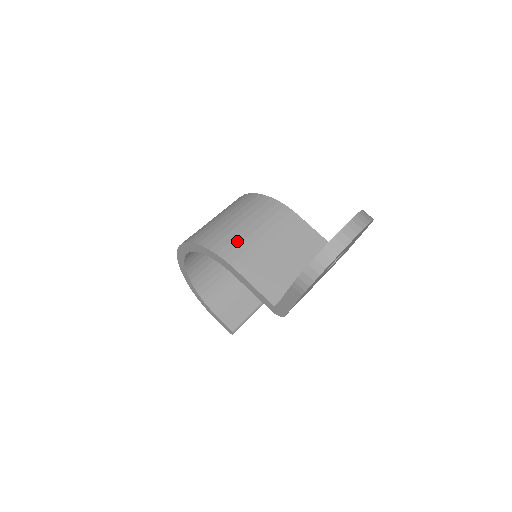
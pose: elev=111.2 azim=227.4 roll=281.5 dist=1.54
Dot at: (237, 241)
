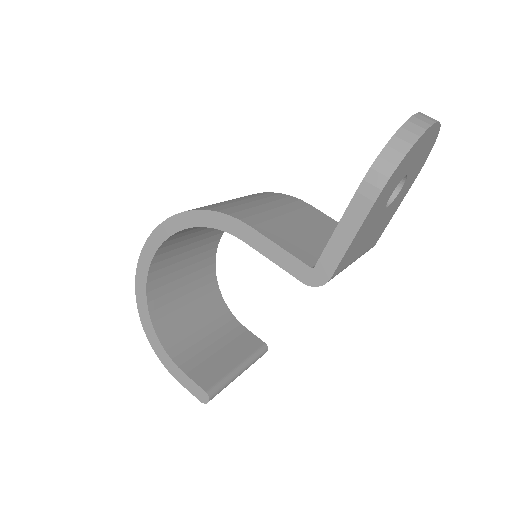
Dot at: (243, 207)
